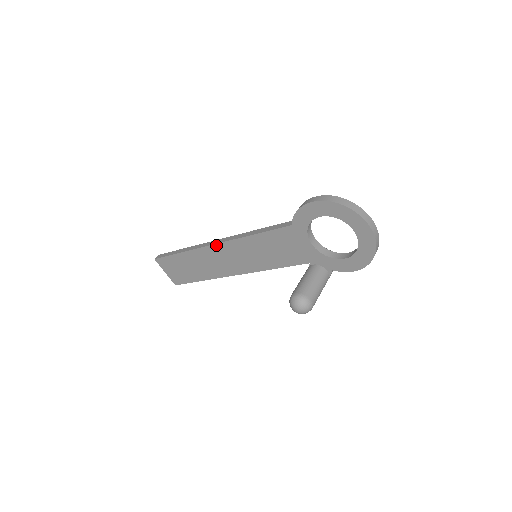
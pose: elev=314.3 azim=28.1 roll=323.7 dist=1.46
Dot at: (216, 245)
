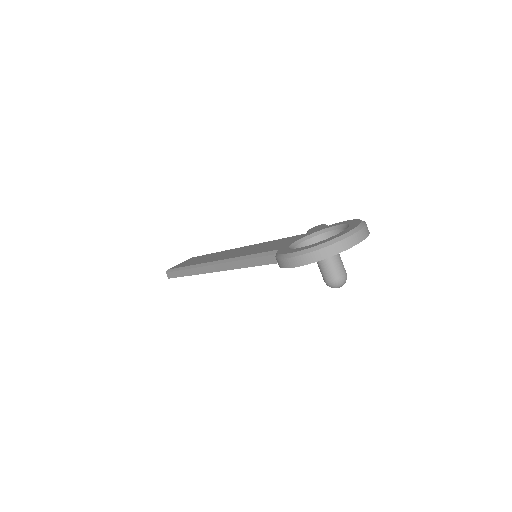
Dot at: (217, 271)
